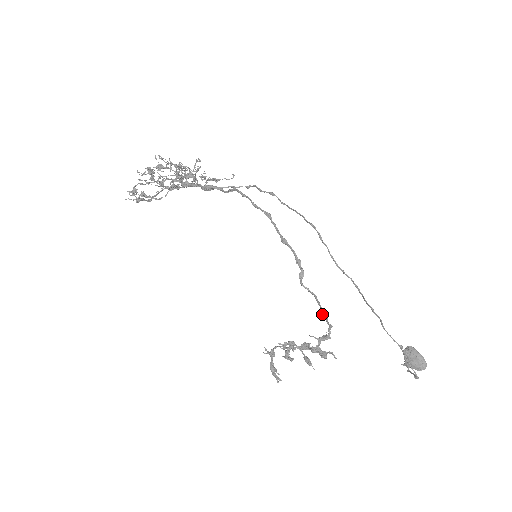
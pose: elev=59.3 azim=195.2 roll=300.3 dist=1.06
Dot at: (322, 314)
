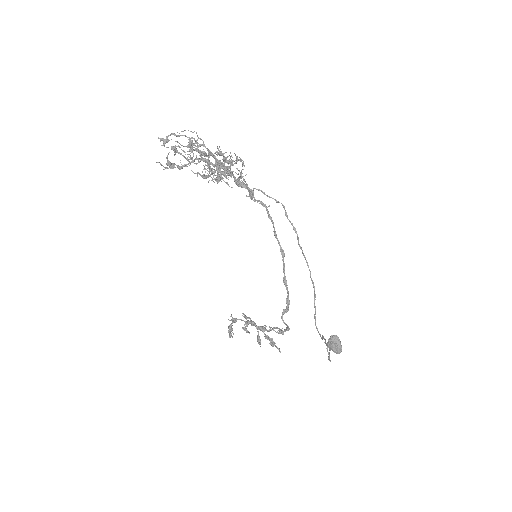
Dot at: (286, 327)
